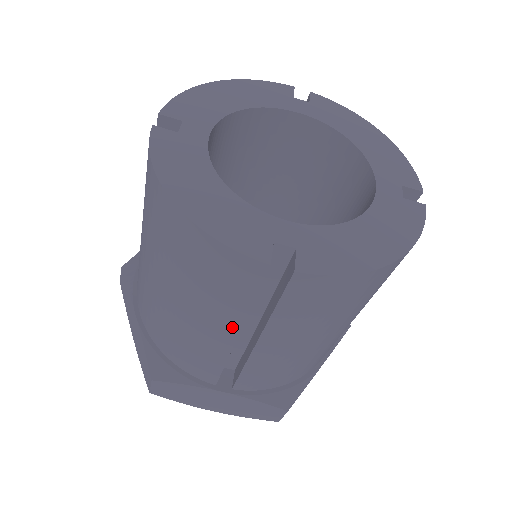
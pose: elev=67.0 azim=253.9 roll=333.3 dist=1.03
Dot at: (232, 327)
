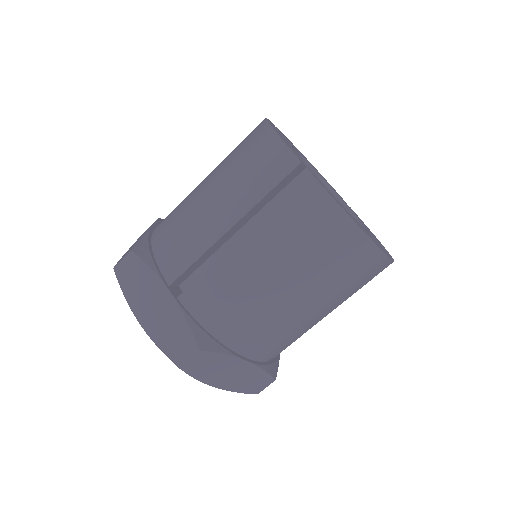
Dot at: (236, 215)
